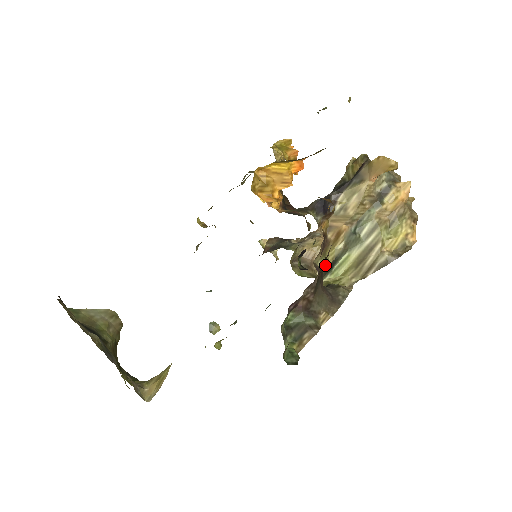
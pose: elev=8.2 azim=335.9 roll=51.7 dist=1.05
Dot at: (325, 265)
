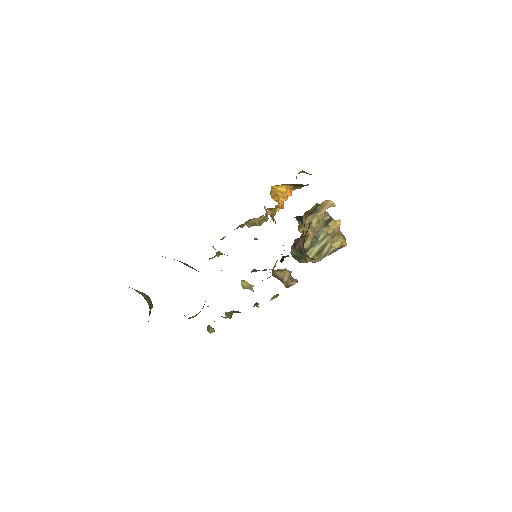
Dot at: occluded
